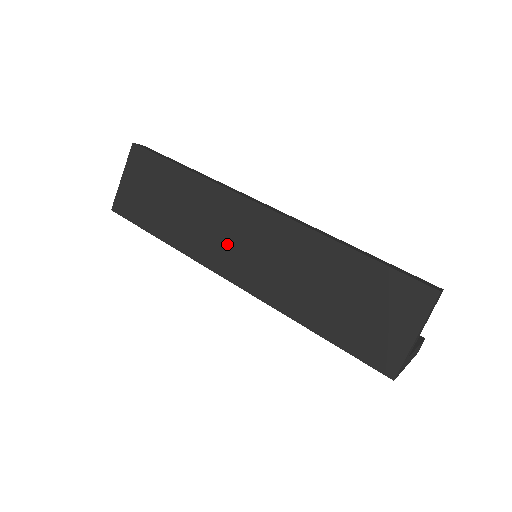
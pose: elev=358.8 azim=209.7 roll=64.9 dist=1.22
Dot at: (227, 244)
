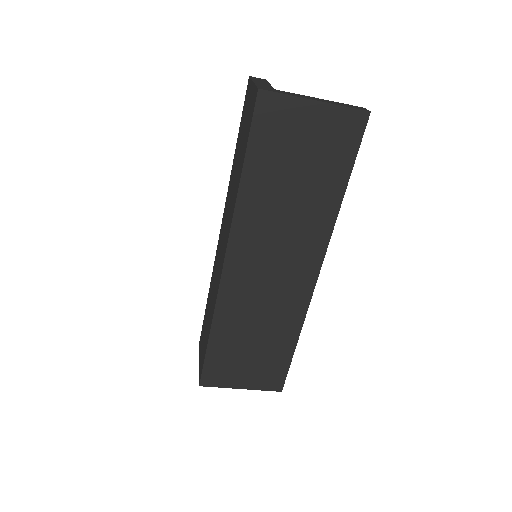
Dot at: (220, 260)
